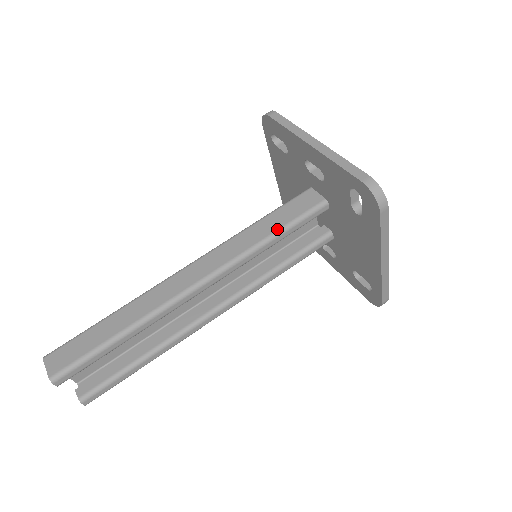
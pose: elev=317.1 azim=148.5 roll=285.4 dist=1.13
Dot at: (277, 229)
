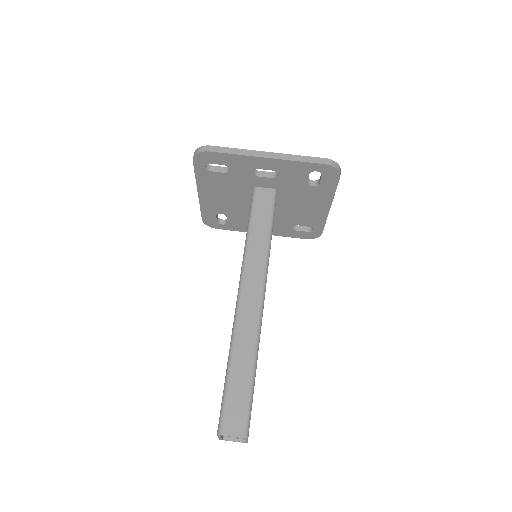
Dot at: (269, 227)
